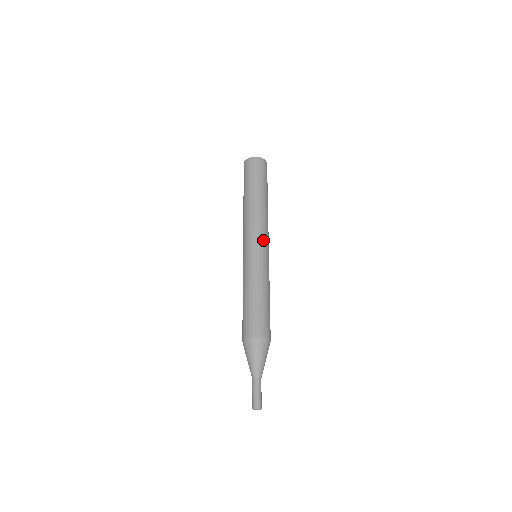
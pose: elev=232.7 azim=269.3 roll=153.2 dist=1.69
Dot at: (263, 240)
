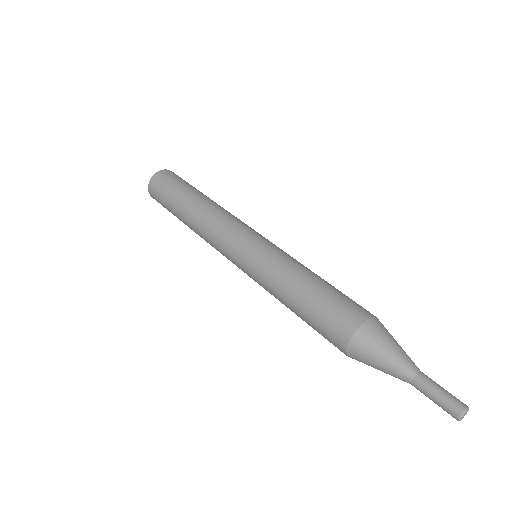
Dot at: (243, 231)
